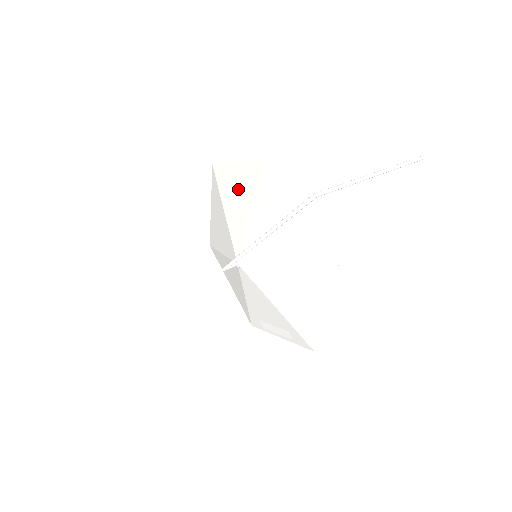
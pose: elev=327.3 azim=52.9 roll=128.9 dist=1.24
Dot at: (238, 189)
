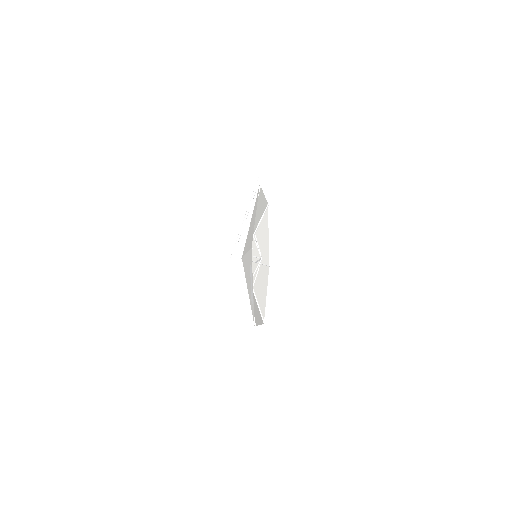
Dot at: (262, 242)
